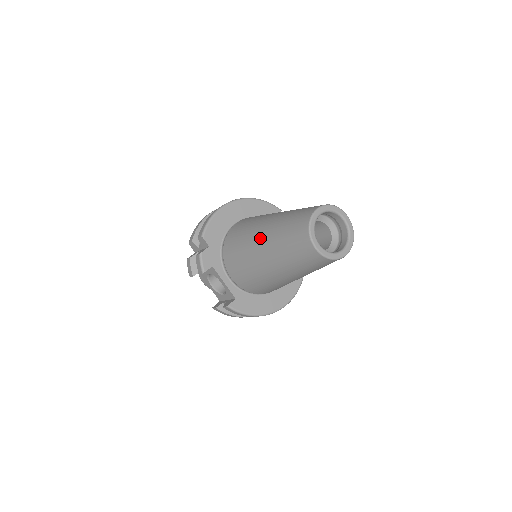
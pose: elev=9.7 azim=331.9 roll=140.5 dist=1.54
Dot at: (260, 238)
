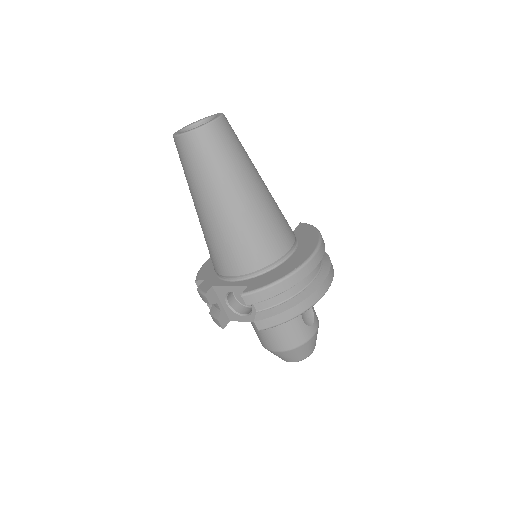
Dot at: (195, 208)
